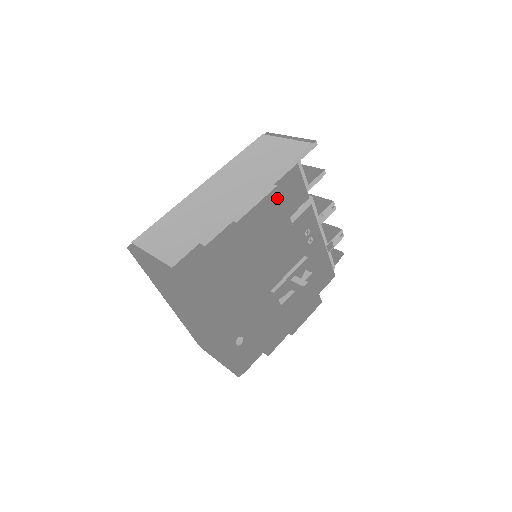
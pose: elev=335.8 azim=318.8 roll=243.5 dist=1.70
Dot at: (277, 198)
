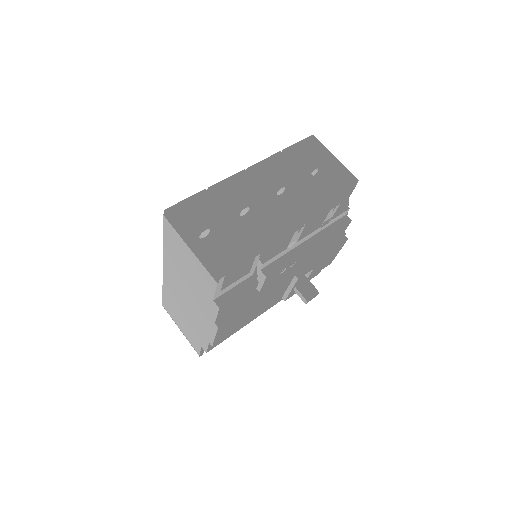
Dot at: (227, 323)
